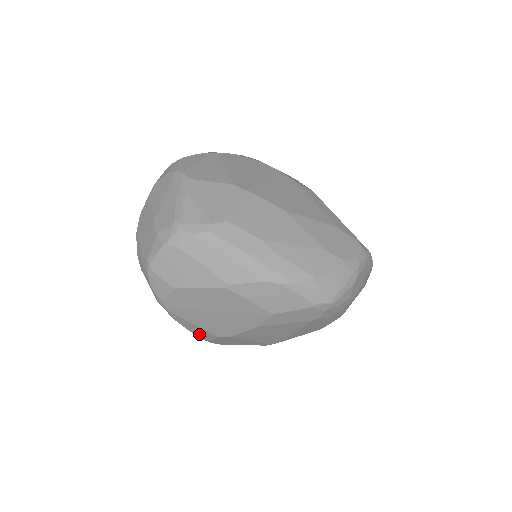
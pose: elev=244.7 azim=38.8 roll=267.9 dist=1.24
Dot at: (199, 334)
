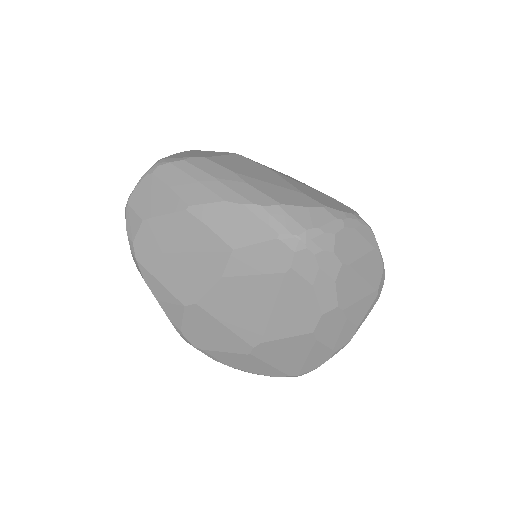
Dot at: (169, 310)
